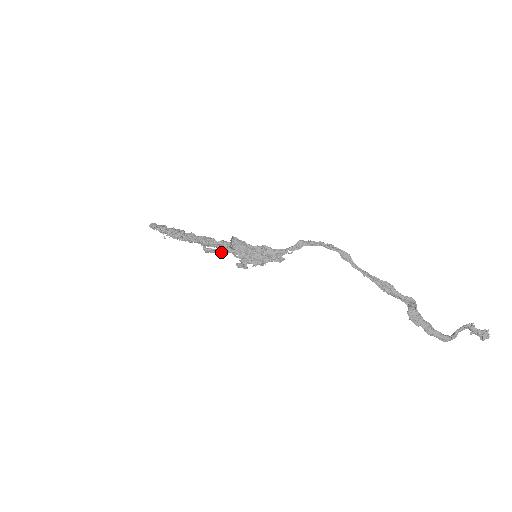
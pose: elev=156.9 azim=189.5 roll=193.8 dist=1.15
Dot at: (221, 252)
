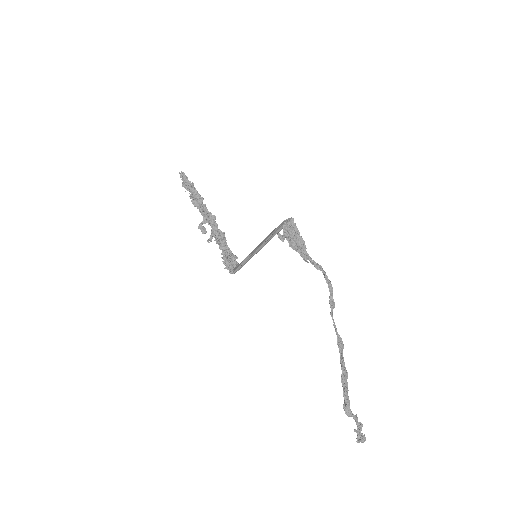
Dot at: (211, 238)
